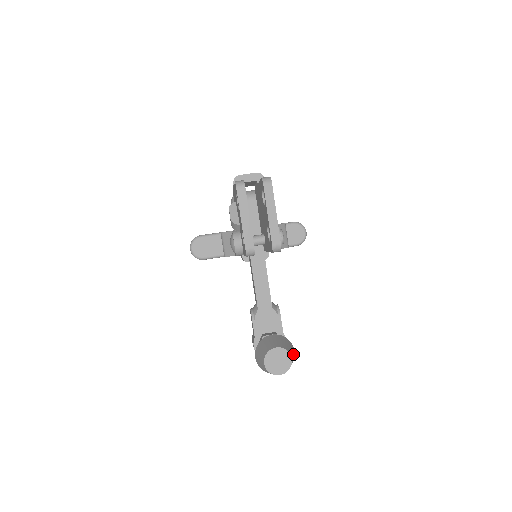
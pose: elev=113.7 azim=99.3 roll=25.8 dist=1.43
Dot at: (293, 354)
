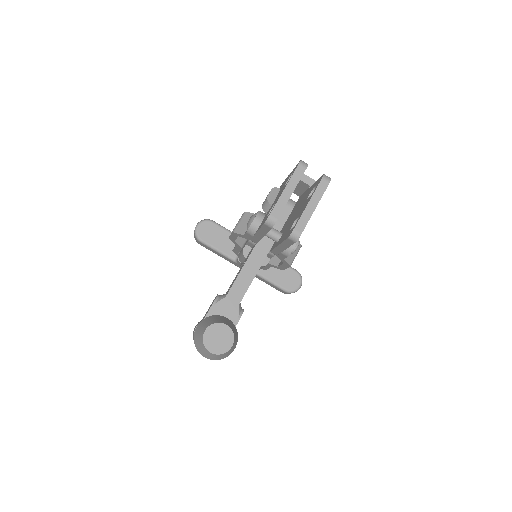
Dot at: (234, 347)
